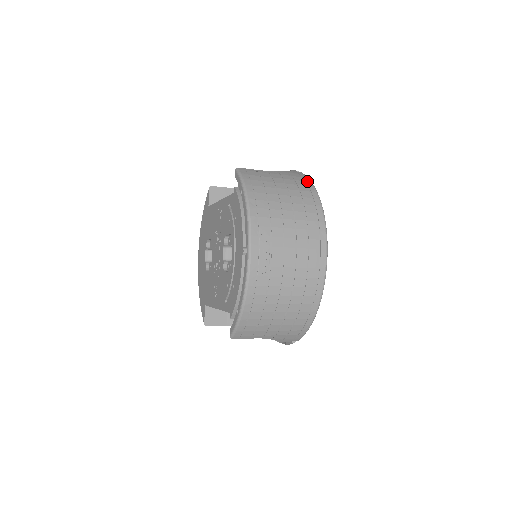
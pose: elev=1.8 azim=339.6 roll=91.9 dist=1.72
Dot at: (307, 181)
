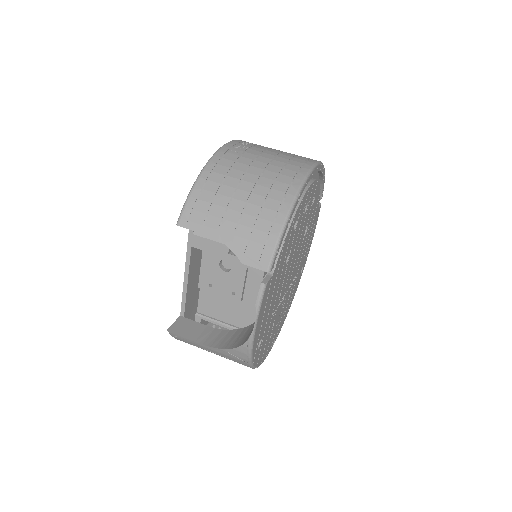
Dot at: occluded
